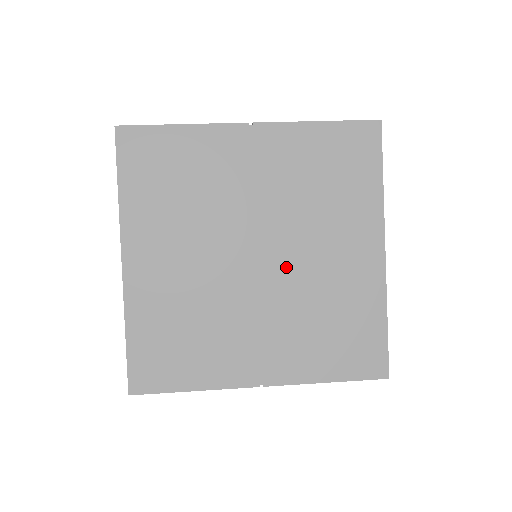
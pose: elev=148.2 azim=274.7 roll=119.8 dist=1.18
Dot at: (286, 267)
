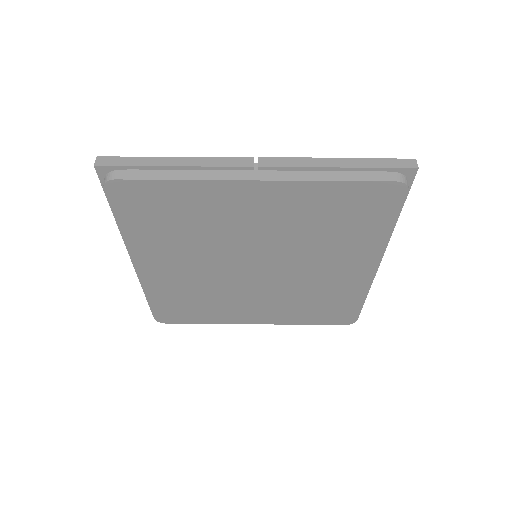
Dot at: (282, 275)
